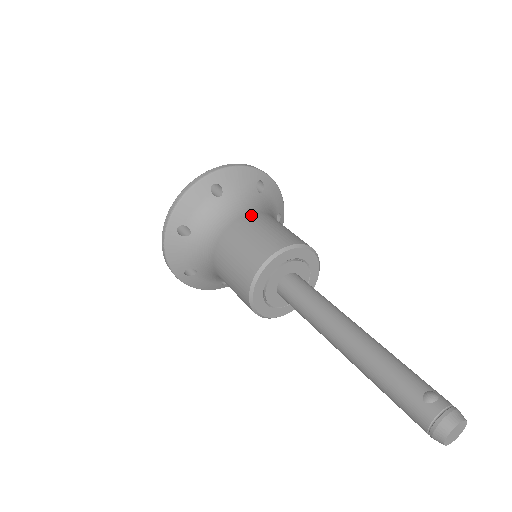
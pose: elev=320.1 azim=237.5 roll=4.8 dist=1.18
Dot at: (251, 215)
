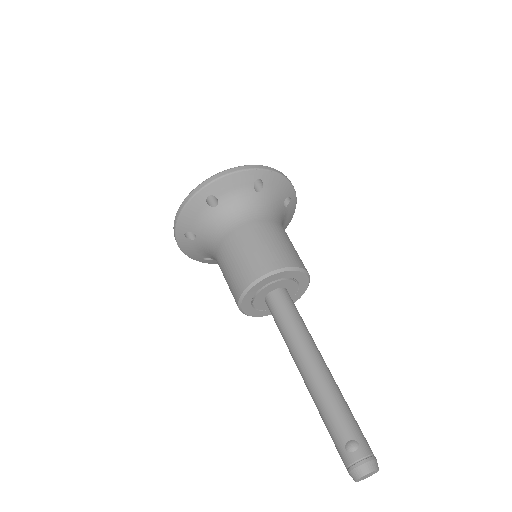
Dot at: (244, 227)
